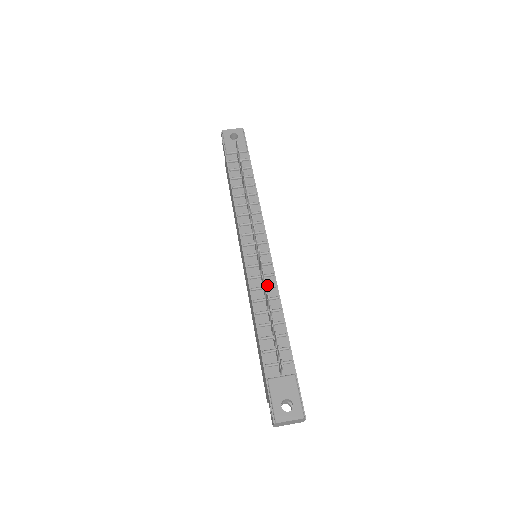
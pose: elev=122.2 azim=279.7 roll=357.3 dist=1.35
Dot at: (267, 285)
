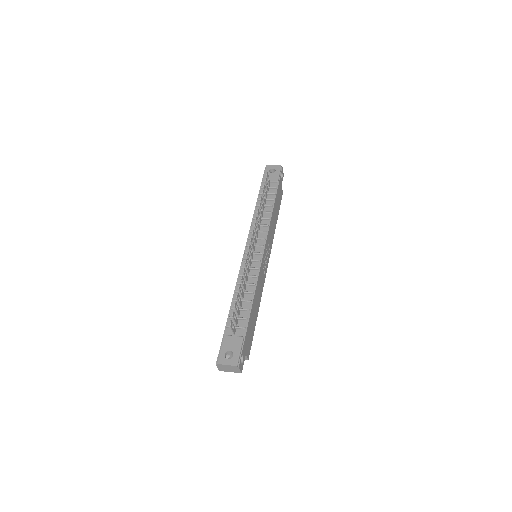
Dot at: (251, 275)
